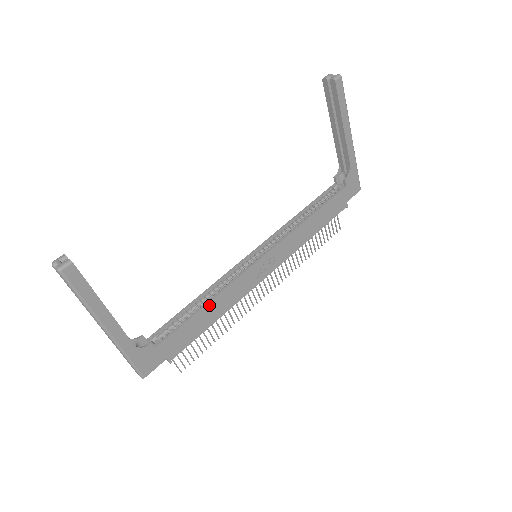
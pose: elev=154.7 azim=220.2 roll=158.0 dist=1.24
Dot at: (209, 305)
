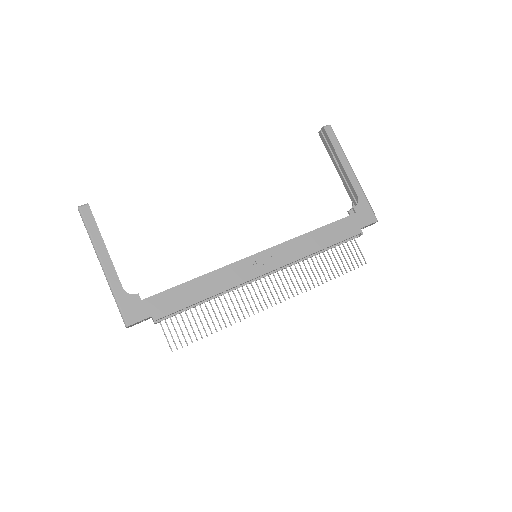
Dot at: (199, 279)
